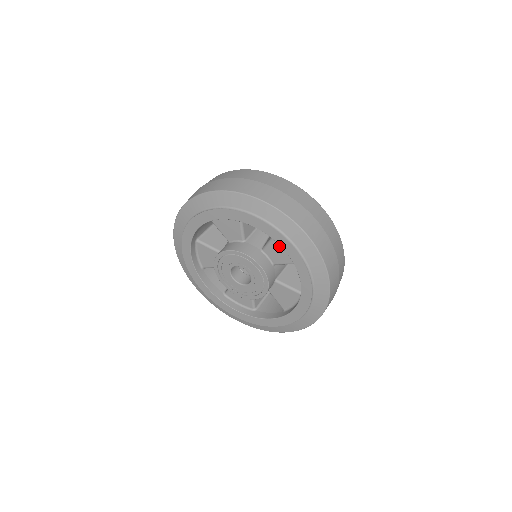
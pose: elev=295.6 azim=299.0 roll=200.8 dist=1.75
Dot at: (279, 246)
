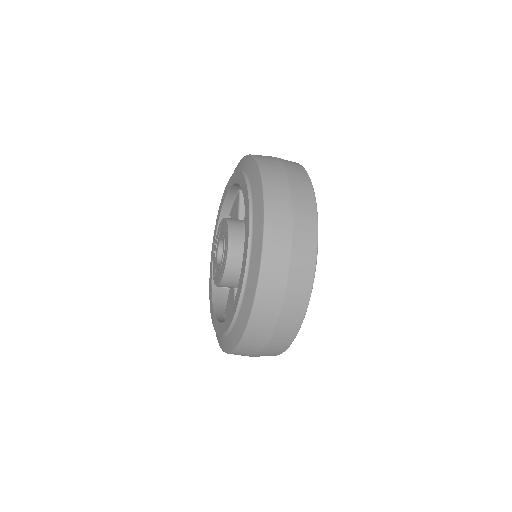
Dot at: occluded
